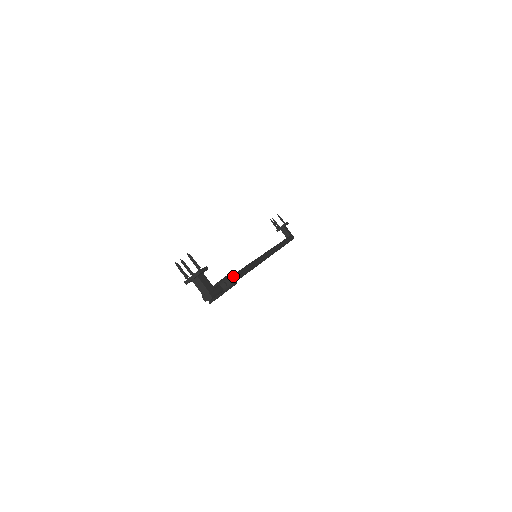
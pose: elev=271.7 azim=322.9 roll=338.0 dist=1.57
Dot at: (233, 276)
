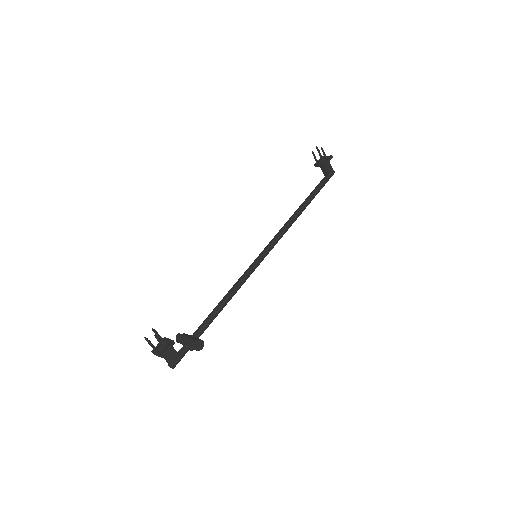
Dot at: (201, 340)
